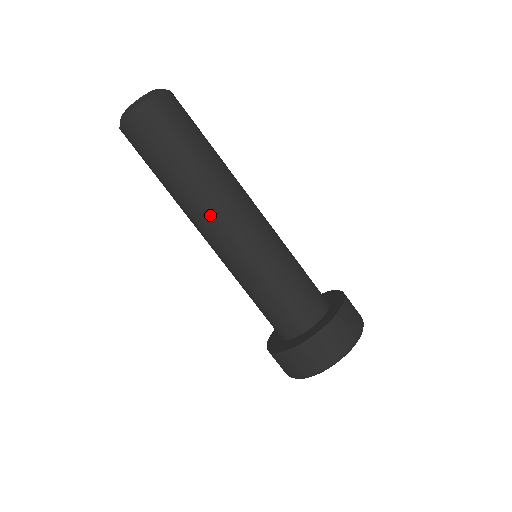
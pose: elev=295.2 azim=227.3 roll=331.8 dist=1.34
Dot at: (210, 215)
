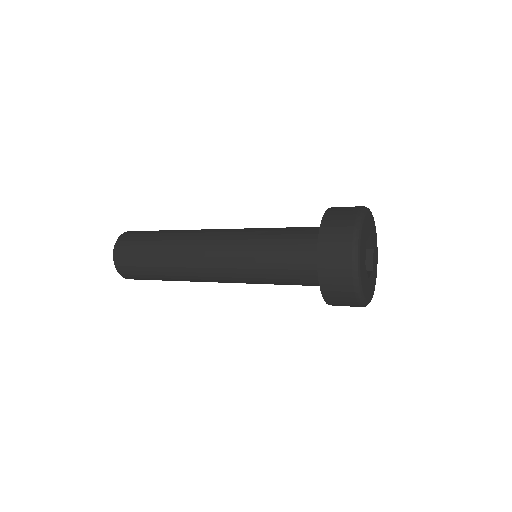
Dot at: (196, 241)
